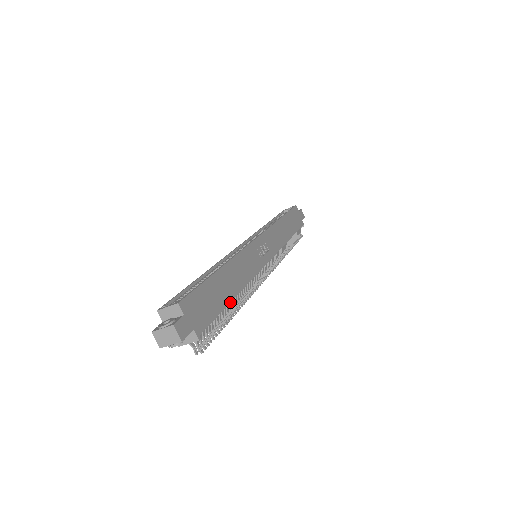
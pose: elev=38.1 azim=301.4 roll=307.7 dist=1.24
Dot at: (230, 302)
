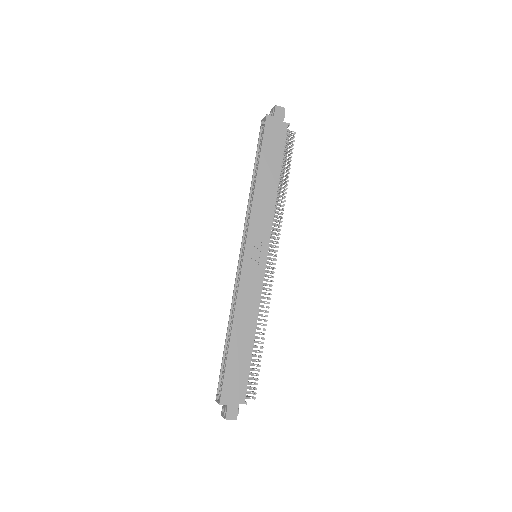
Dot at: occluded
